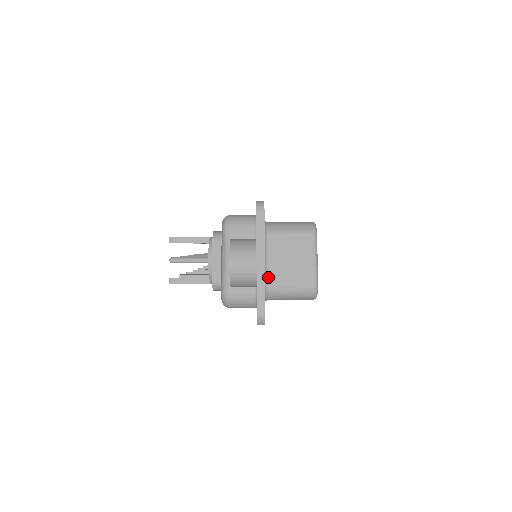
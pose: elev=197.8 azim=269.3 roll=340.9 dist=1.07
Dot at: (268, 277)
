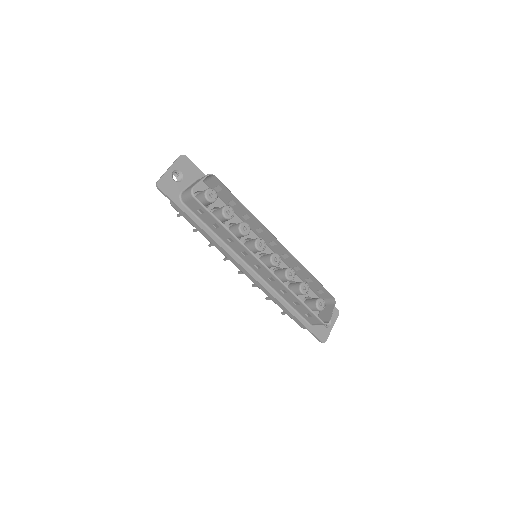
Dot at: (185, 190)
